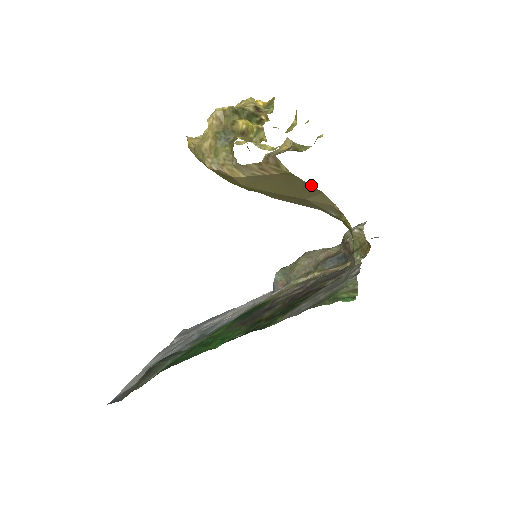
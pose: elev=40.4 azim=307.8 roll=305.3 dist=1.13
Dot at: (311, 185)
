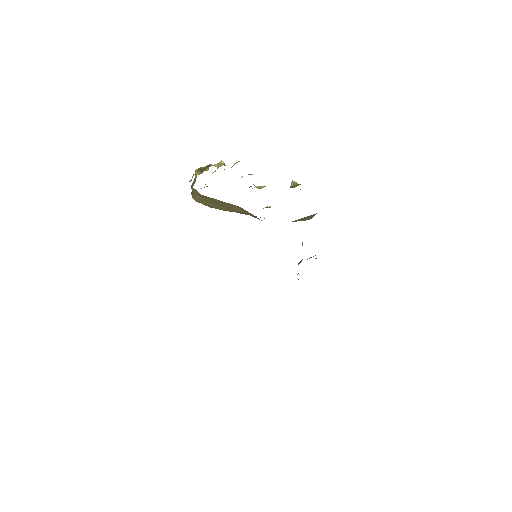
Dot at: (225, 202)
